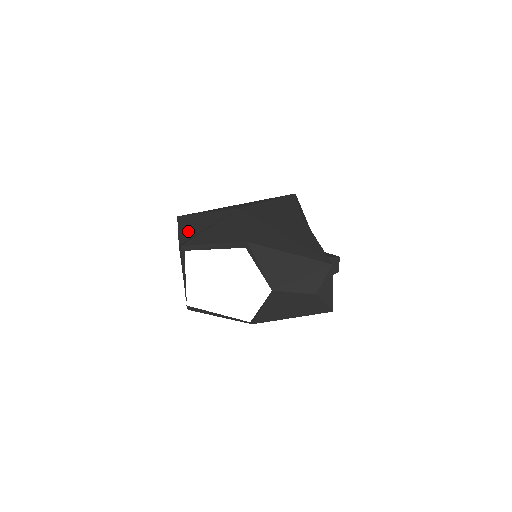
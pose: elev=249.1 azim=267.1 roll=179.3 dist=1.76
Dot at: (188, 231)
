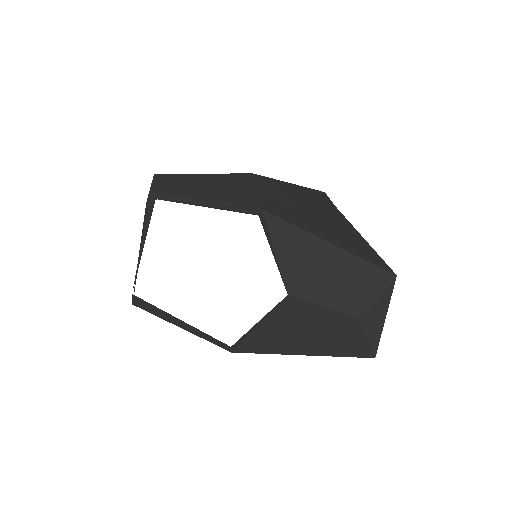
Dot at: occluded
